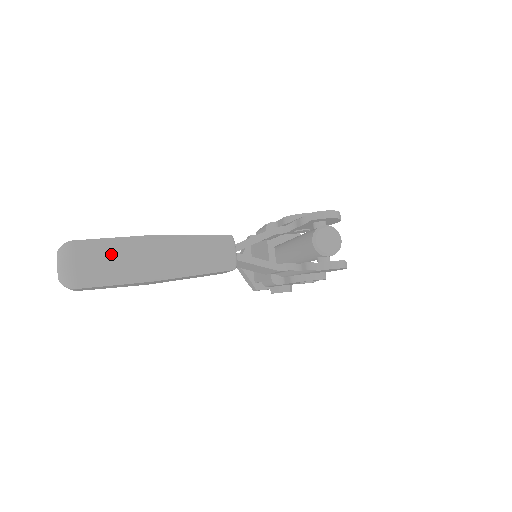
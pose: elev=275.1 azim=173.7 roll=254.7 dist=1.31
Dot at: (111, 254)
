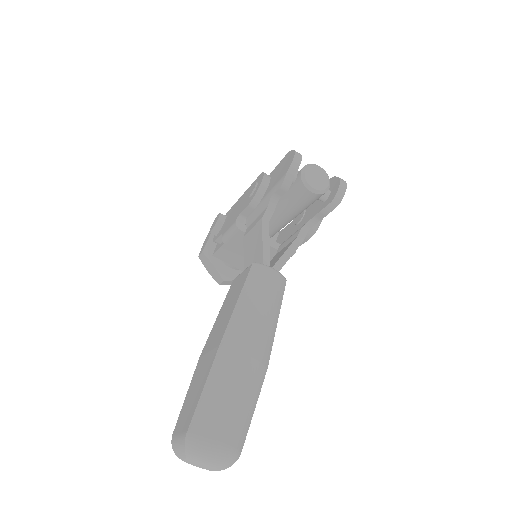
Dot at: (227, 396)
